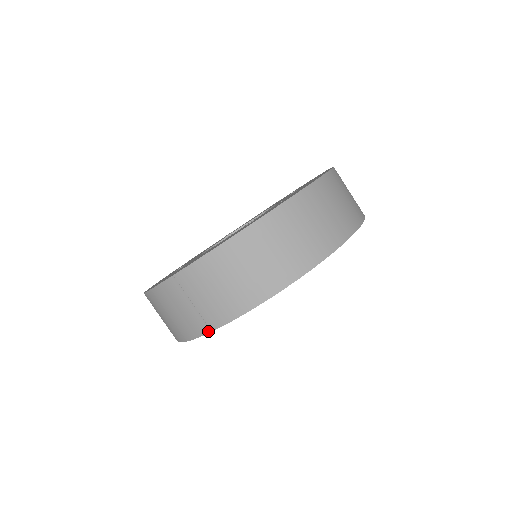
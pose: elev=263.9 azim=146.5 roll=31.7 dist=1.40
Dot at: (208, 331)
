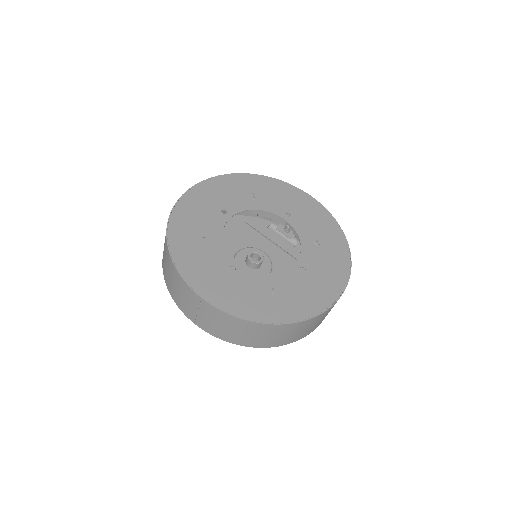
Dot at: (192, 321)
